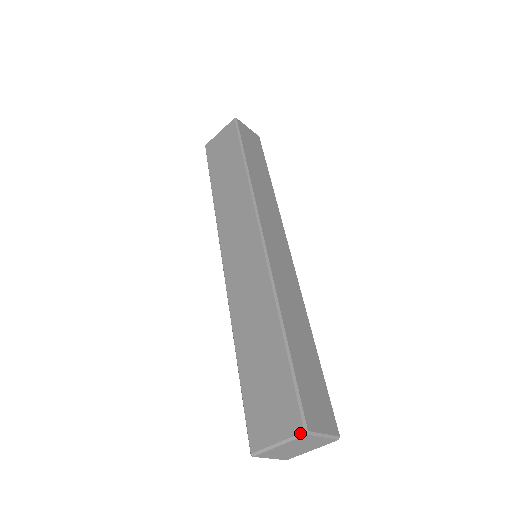
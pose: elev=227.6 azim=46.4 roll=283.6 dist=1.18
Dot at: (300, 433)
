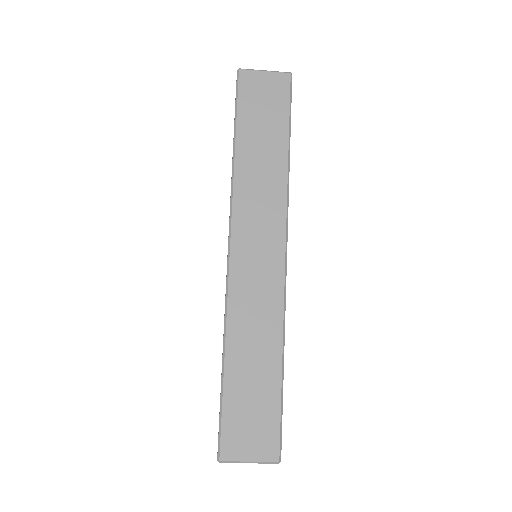
Dot at: (275, 462)
